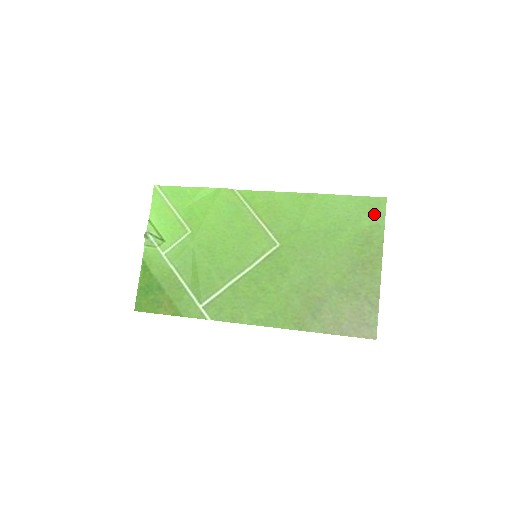
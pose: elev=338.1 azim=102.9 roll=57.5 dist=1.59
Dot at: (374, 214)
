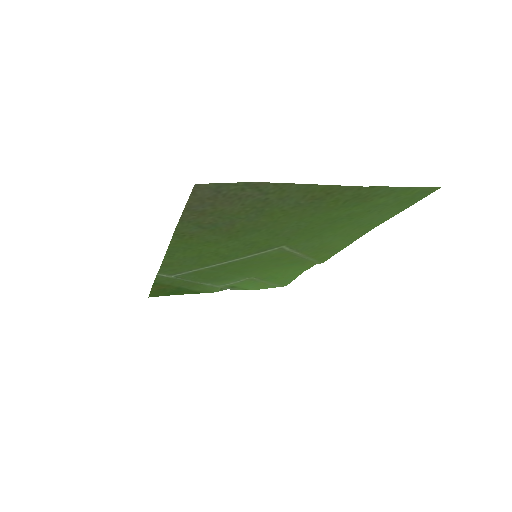
Dot at: (404, 195)
